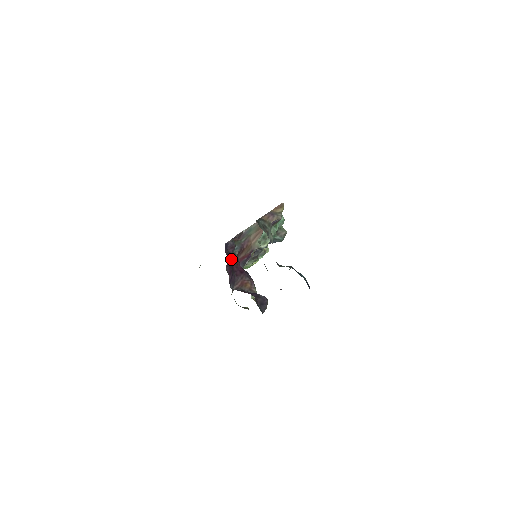
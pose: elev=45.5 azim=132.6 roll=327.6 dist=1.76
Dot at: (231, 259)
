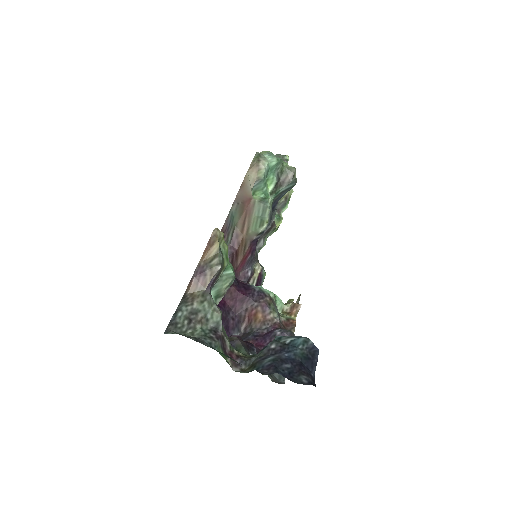
Dot at: occluded
